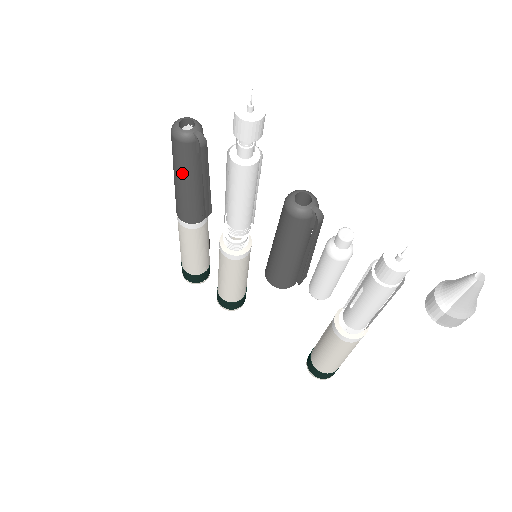
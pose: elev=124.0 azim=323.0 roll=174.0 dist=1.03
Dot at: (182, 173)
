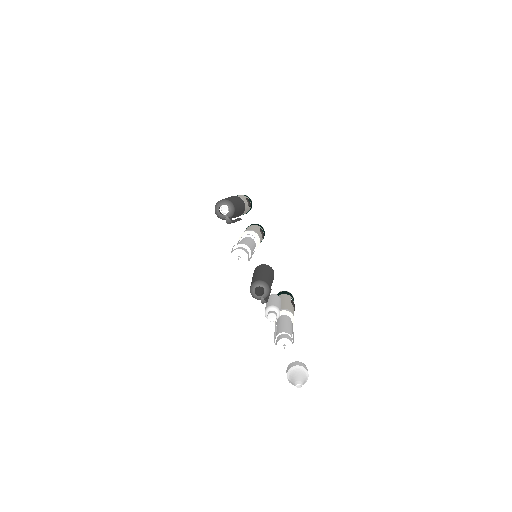
Dot at: occluded
